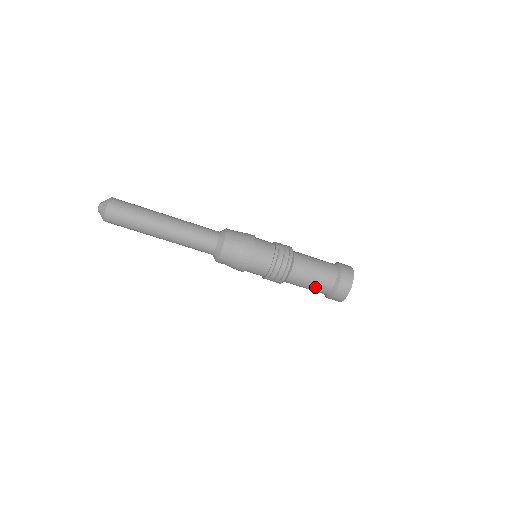
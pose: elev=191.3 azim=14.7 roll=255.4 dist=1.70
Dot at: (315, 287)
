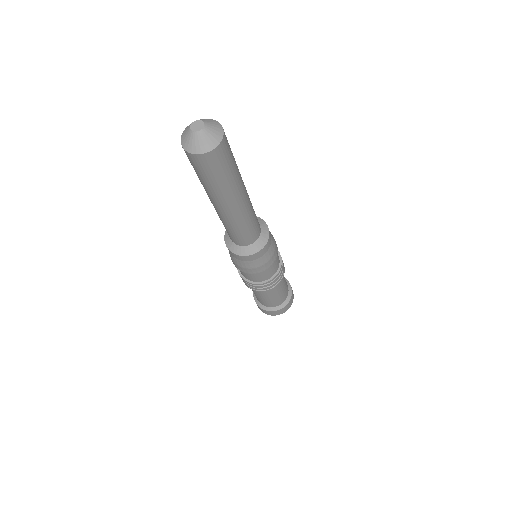
Dot at: (274, 300)
